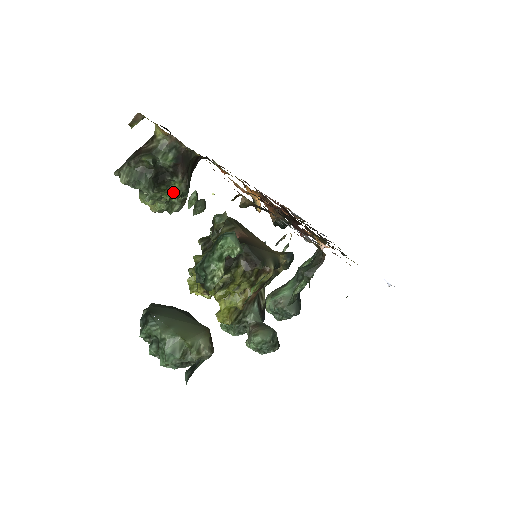
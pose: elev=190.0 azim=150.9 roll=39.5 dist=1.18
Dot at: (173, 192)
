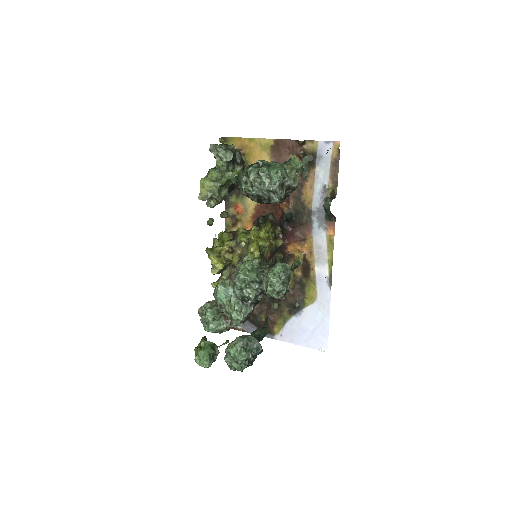
Dot at: (236, 172)
